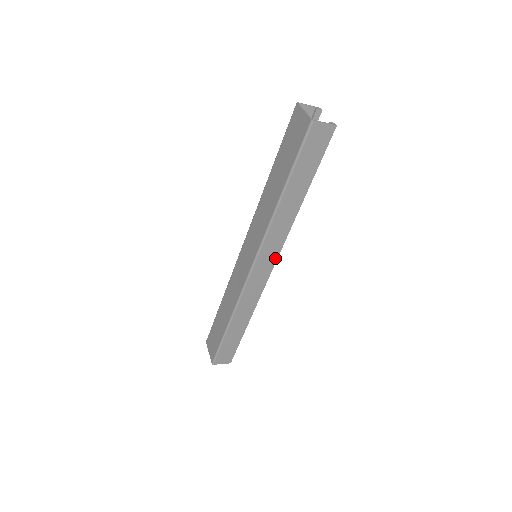
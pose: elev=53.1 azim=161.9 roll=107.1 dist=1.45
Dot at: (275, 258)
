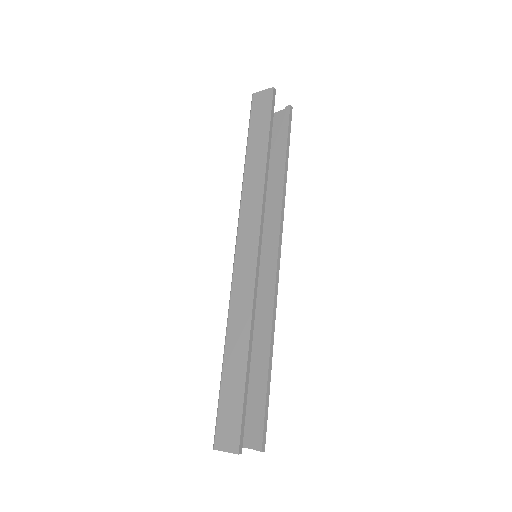
Dot at: (257, 235)
